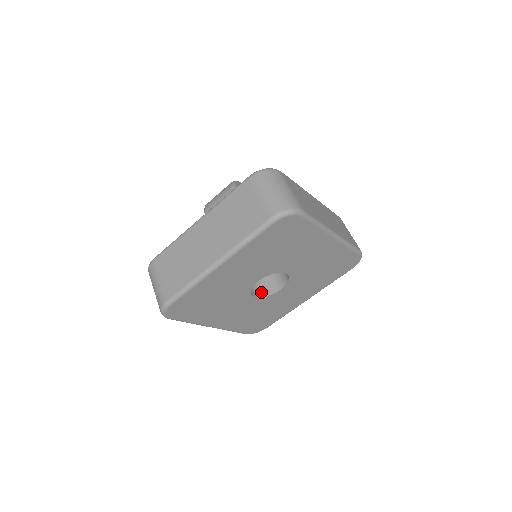
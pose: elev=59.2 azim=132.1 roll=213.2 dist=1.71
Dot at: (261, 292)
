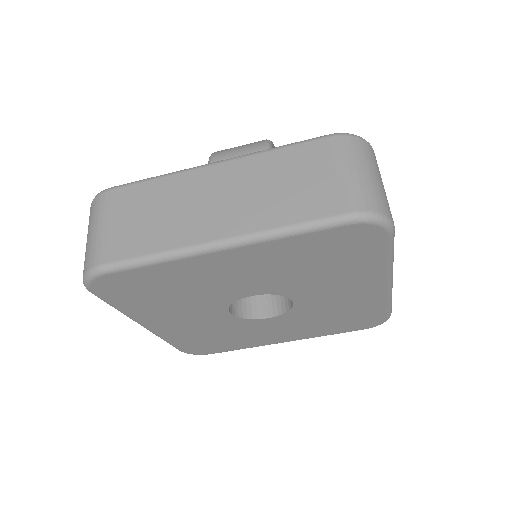
Dot at: (240, 309)
